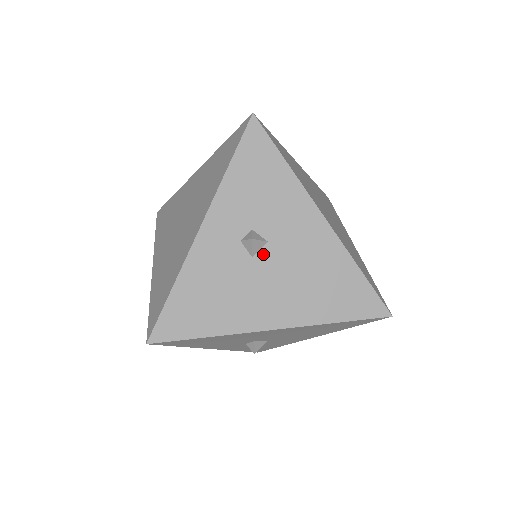
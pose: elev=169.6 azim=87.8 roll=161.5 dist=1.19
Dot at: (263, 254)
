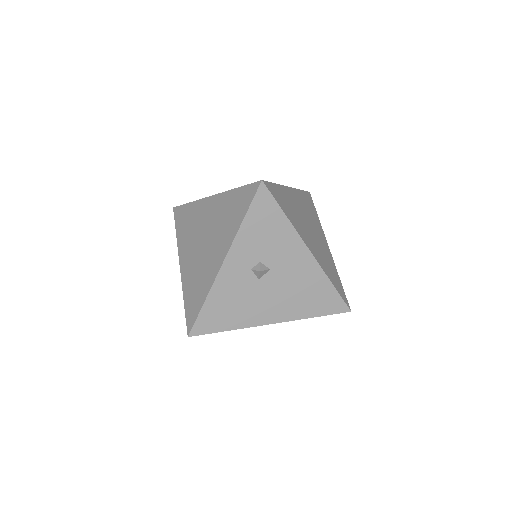
Dot at: (267, 277)
